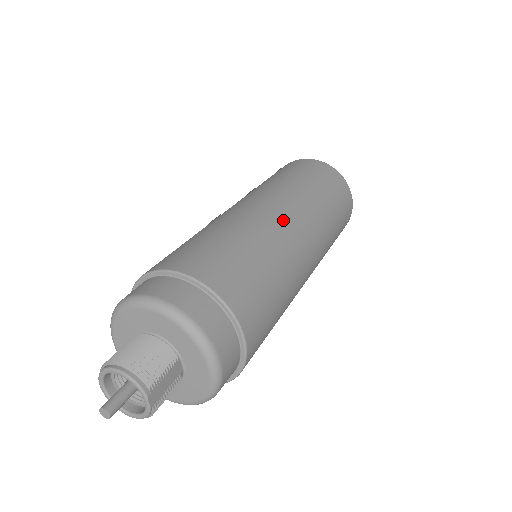
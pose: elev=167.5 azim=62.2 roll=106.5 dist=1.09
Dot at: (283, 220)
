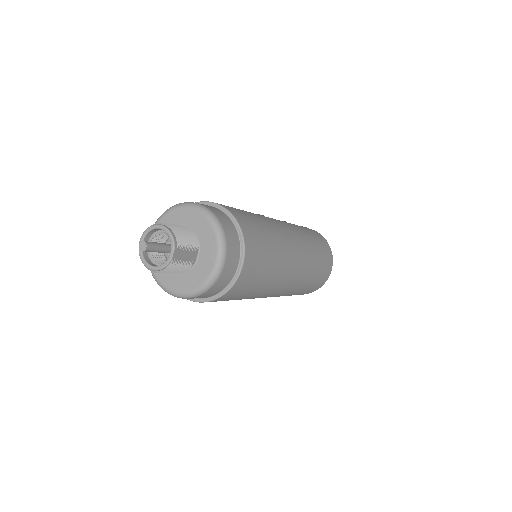
Dot at: (288, 233)
